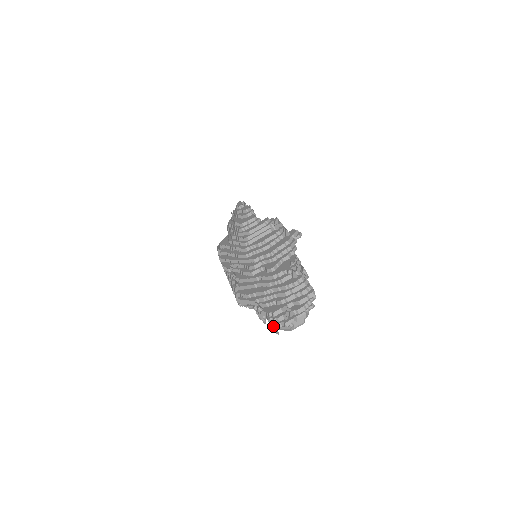
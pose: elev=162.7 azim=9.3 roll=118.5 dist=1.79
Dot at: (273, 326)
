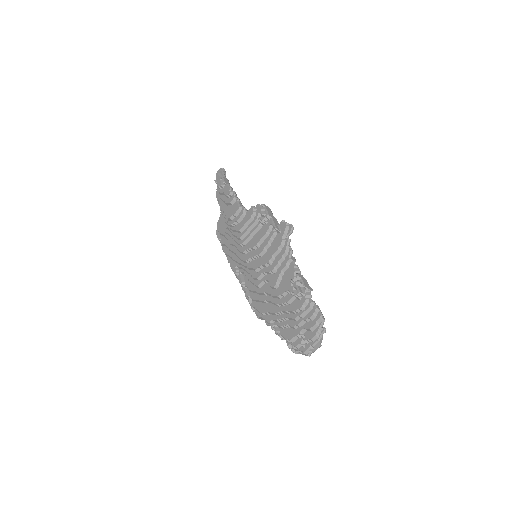
Dot at: (294, 351)
